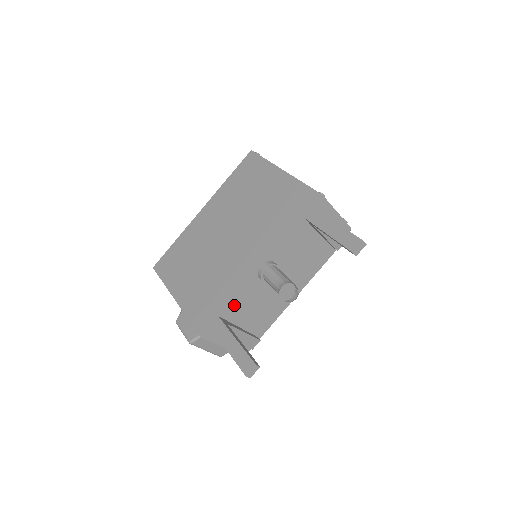
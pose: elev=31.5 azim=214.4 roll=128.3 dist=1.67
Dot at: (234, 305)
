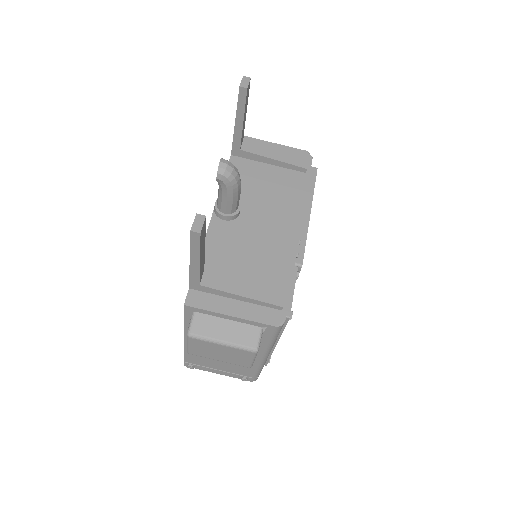
Dot at: (209, 256)
